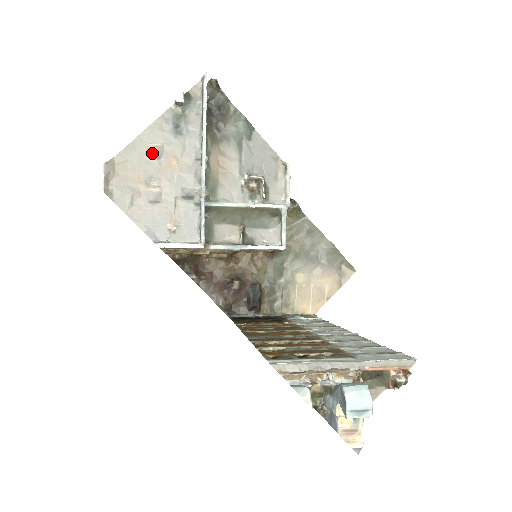
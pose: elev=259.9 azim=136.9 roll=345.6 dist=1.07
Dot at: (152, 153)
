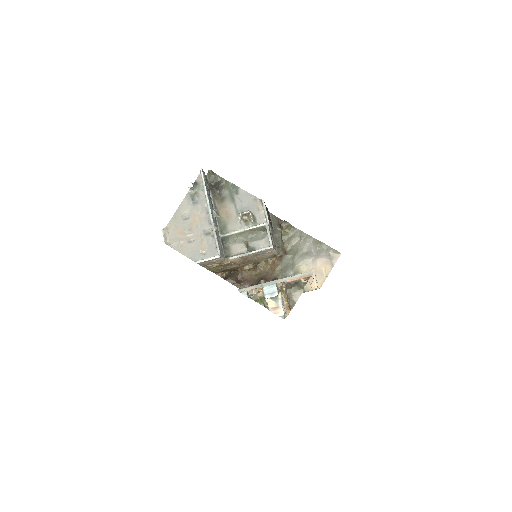
Dot at: (184, 217)
